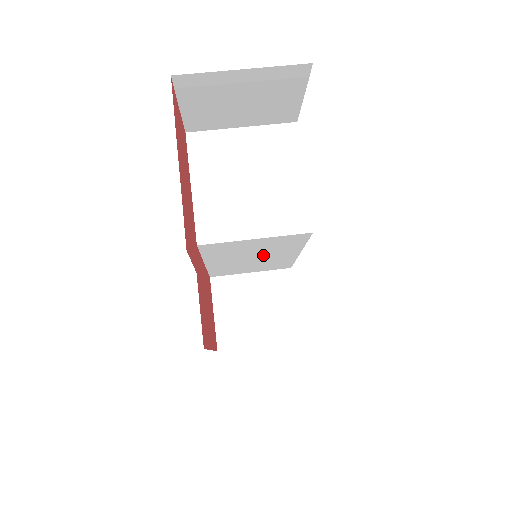
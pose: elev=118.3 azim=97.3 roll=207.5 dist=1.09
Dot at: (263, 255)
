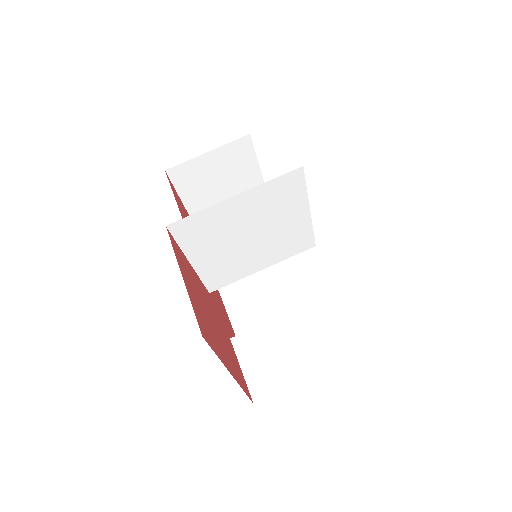
Dot at: occluded
